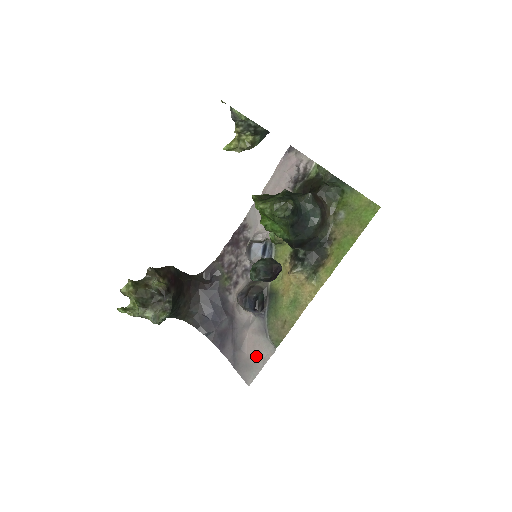
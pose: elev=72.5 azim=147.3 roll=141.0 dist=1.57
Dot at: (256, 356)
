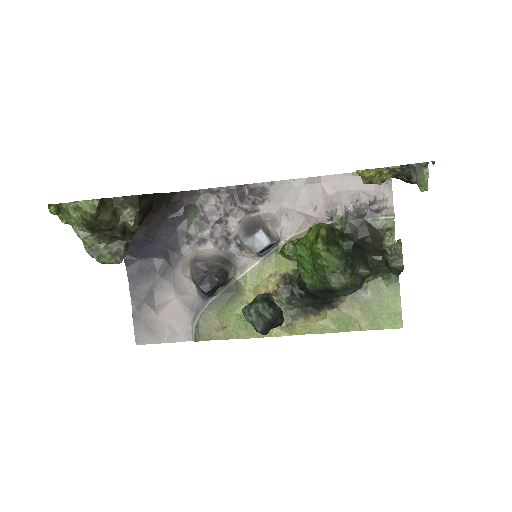
Dot at: (167, 327)
